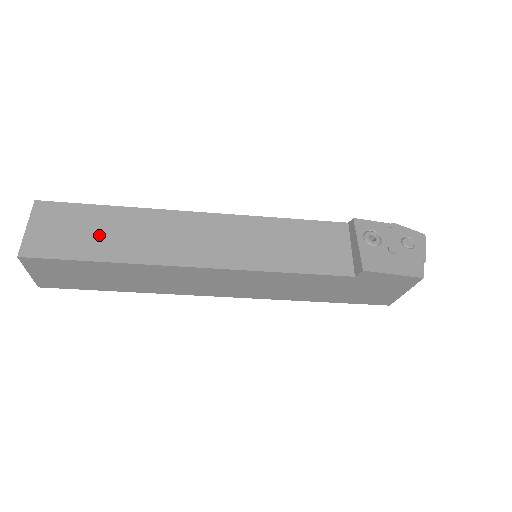
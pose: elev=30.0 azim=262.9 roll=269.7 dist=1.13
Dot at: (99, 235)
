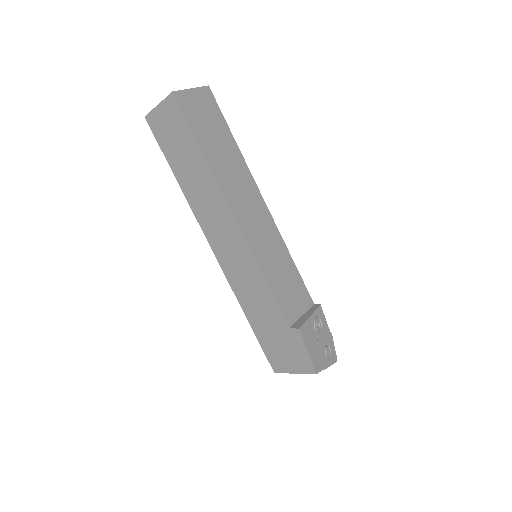
Dot at: (215, 140)
